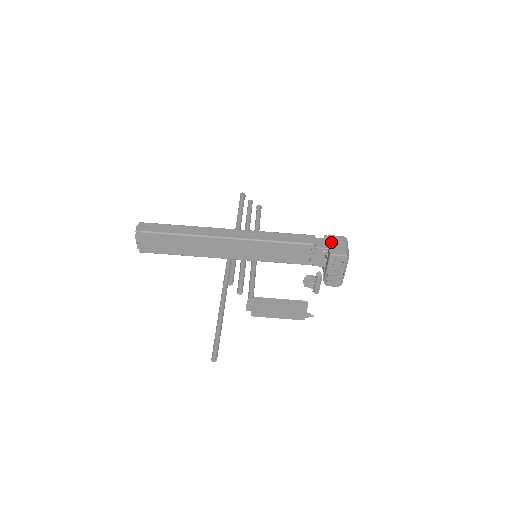
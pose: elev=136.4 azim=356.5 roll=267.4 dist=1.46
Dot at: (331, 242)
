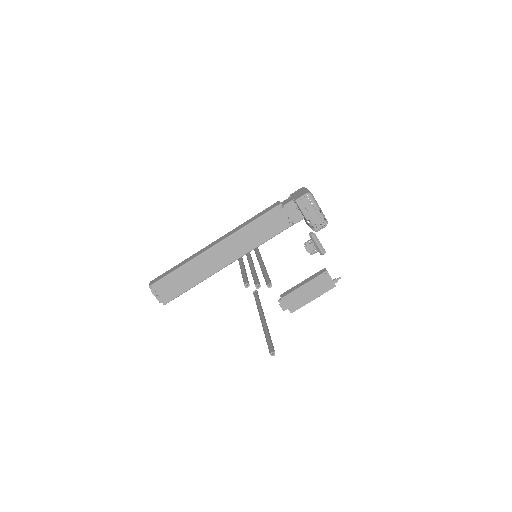
Dot at: (293, 196)
